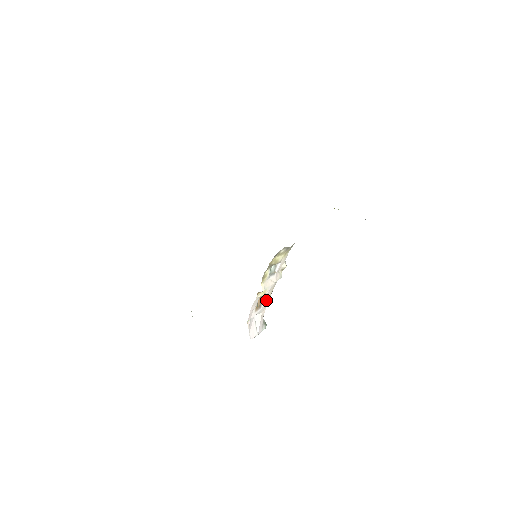
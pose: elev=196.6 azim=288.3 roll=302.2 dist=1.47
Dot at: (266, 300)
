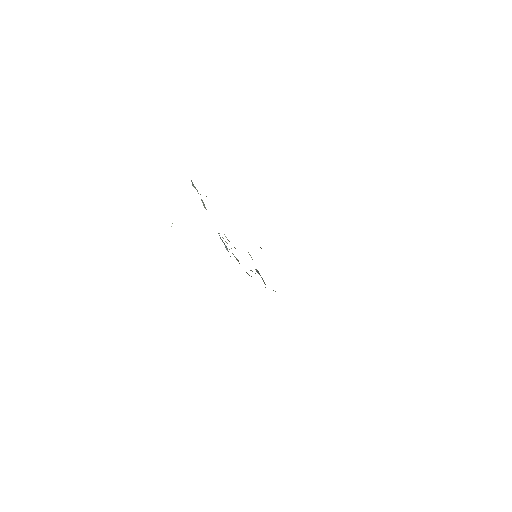
Dot at: occluded
